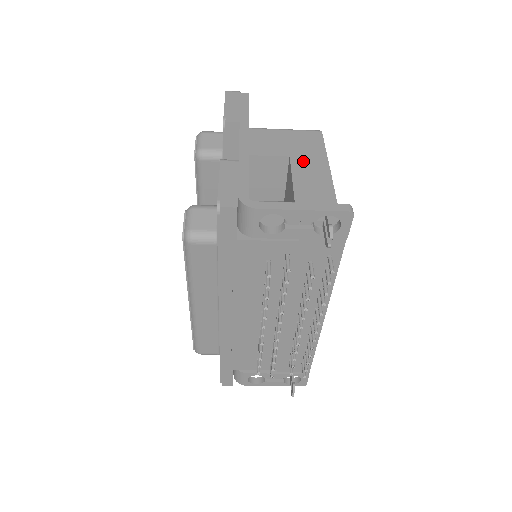
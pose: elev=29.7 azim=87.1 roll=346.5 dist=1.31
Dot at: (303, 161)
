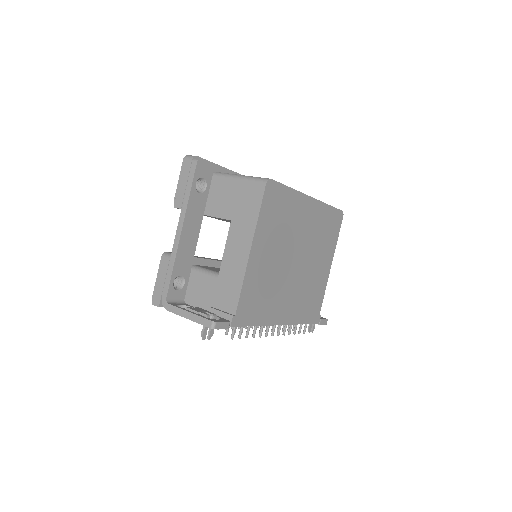
Dot at: (237, 229)
